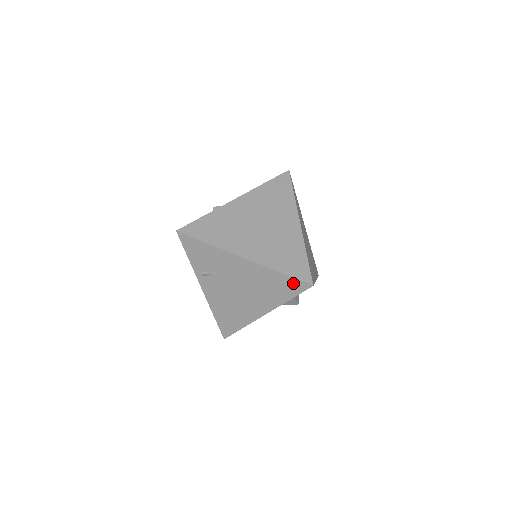
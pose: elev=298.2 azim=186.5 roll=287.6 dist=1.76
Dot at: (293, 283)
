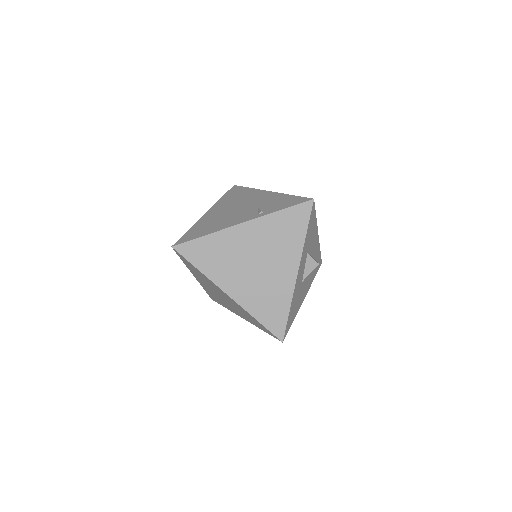
Dot at: occluded
